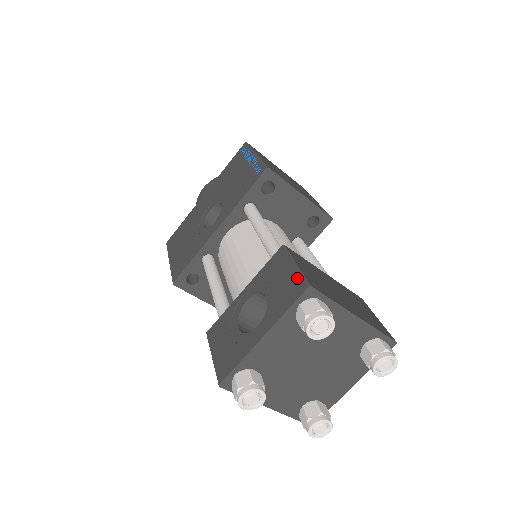
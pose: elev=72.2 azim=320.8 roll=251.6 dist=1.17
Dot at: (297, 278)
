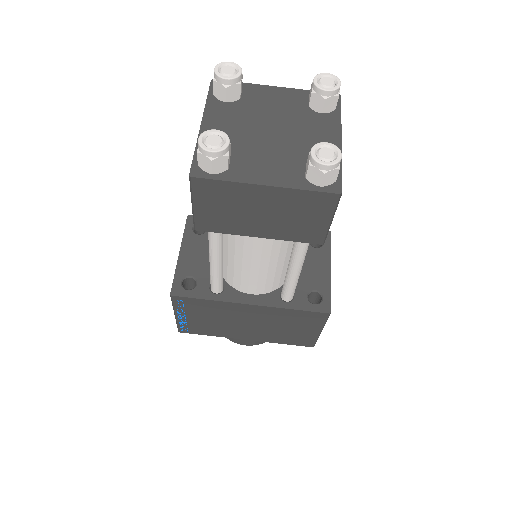
Dot at: occluded
